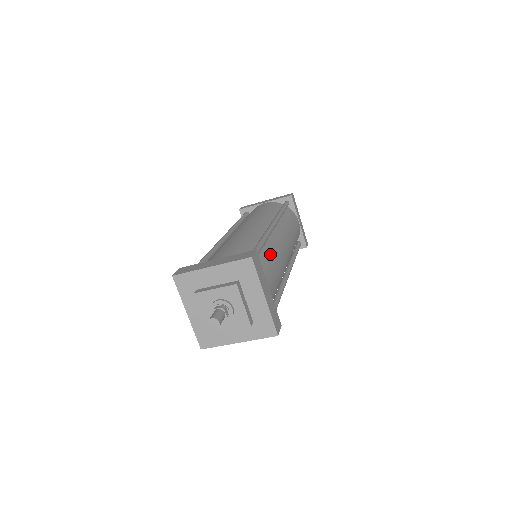
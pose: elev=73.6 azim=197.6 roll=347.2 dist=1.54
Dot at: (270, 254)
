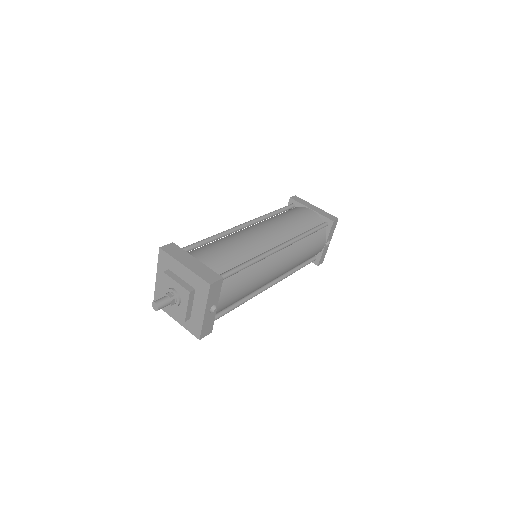
Dot at: (219, 241)
